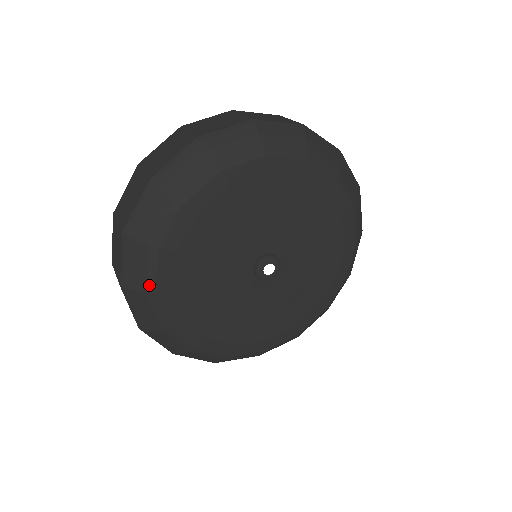
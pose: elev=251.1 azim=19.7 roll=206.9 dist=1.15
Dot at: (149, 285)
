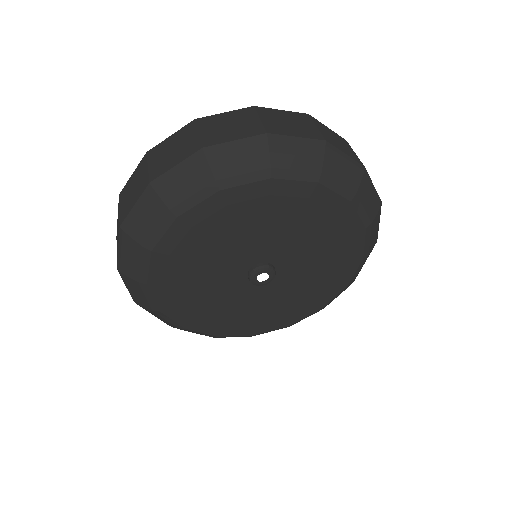
Dot at: (141, 277)
